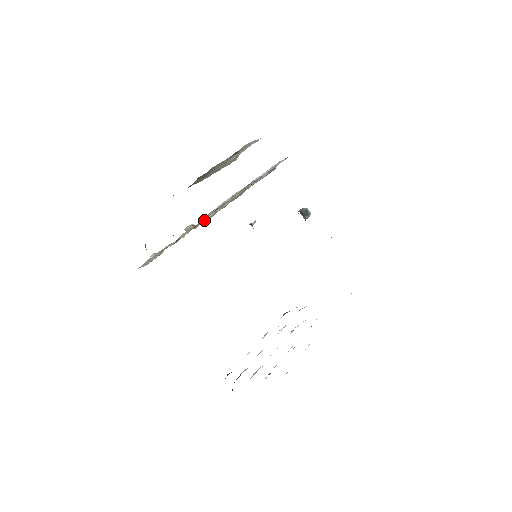
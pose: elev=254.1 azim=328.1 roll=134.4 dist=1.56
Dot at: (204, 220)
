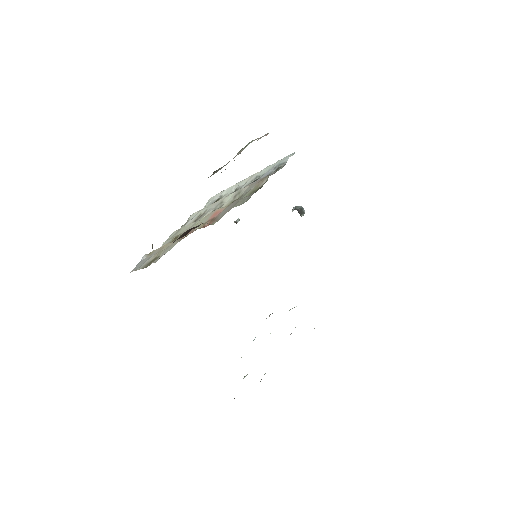
Dot at: (217, 218)
